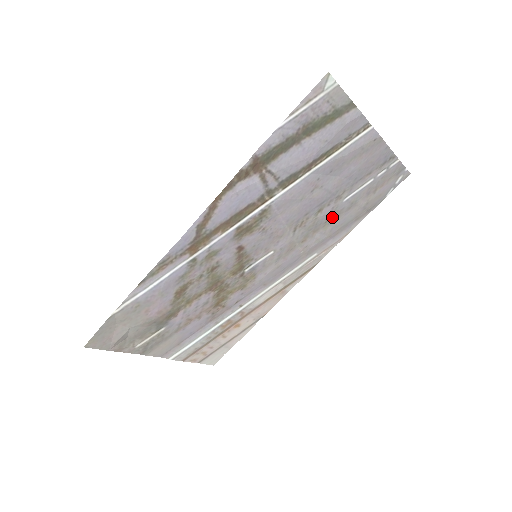
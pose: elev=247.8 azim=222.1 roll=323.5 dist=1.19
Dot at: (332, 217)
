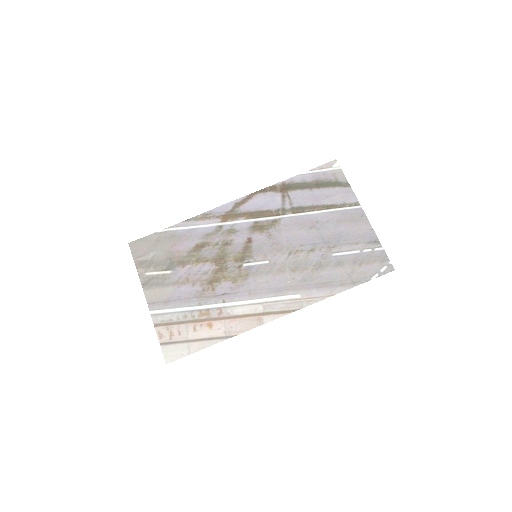
Dot at: (321, 265)
